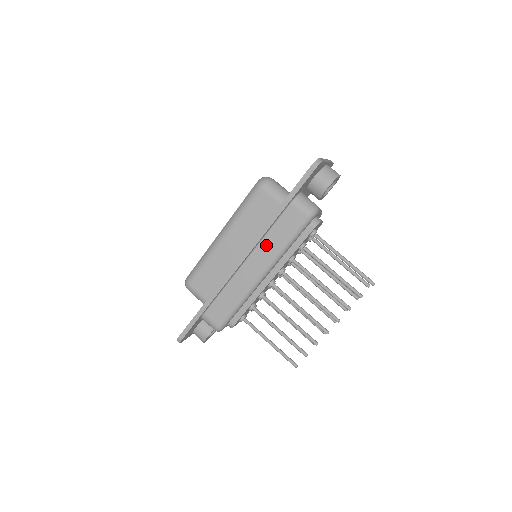
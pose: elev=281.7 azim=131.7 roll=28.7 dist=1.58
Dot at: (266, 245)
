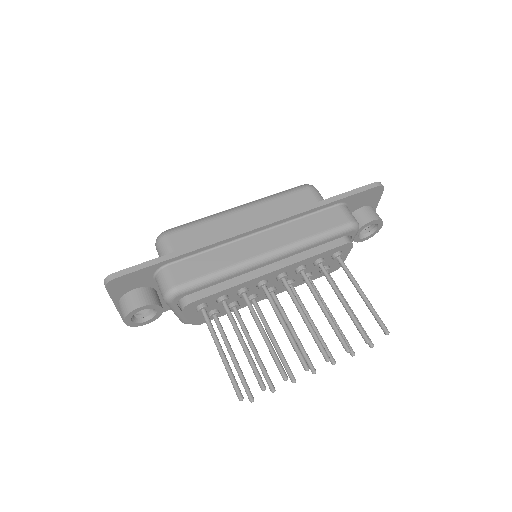
Dot at: (291, 228)
